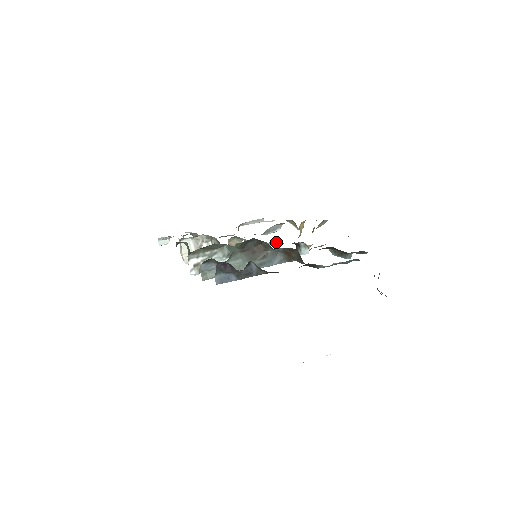
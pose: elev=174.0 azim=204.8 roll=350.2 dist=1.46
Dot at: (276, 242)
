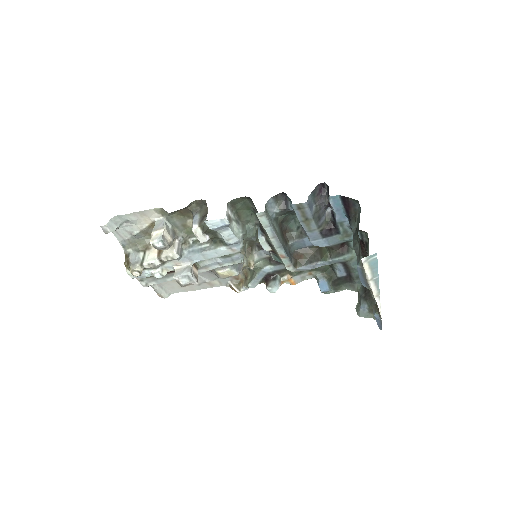
Dot at: (260, 264)
